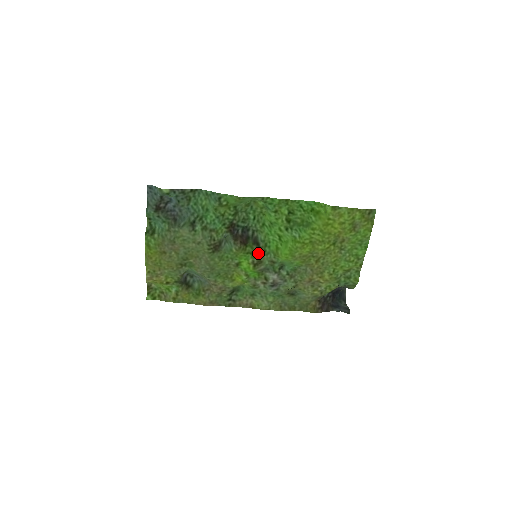
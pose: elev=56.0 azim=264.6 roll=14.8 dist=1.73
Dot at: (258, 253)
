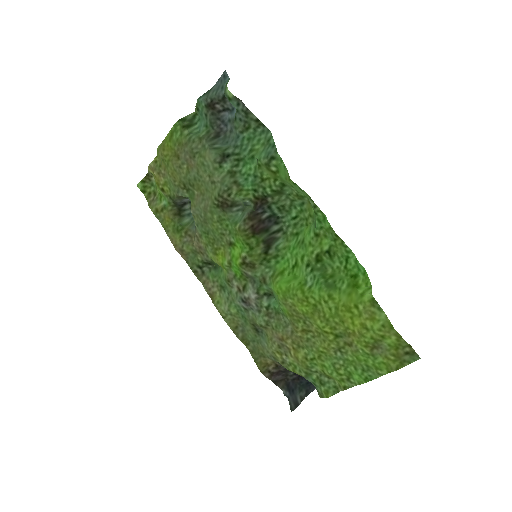
Dot at: (259, 255)
